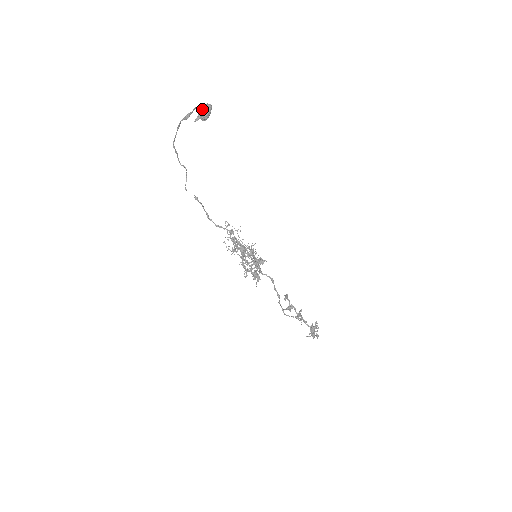
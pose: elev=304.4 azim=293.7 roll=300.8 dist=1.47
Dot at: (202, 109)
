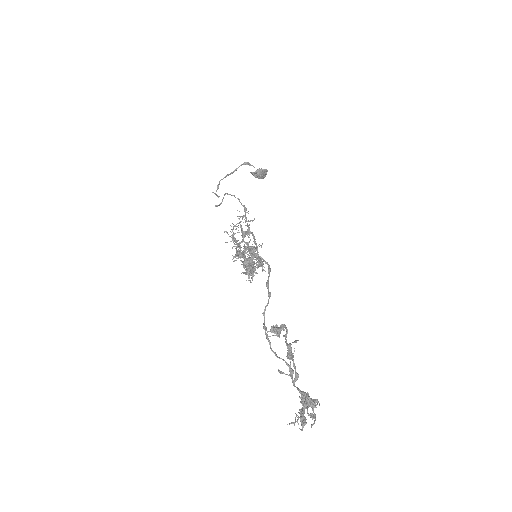
Dot at: occluded
